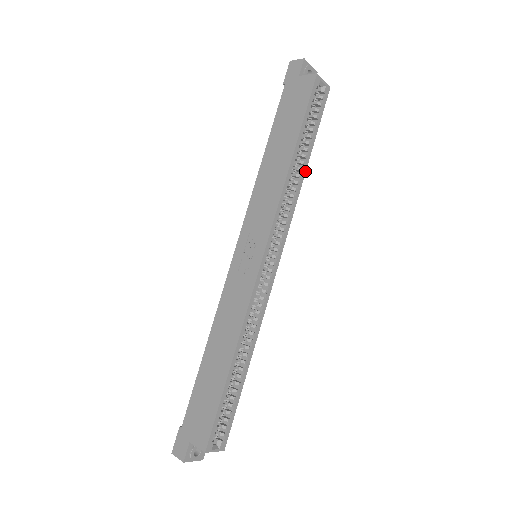
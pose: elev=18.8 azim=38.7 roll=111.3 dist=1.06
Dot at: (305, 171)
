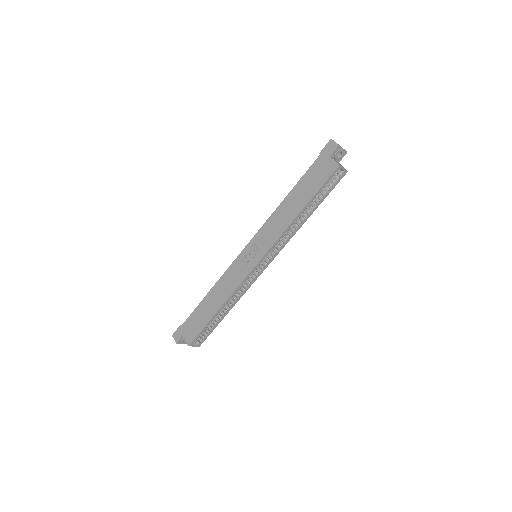
Dot at: occluded
